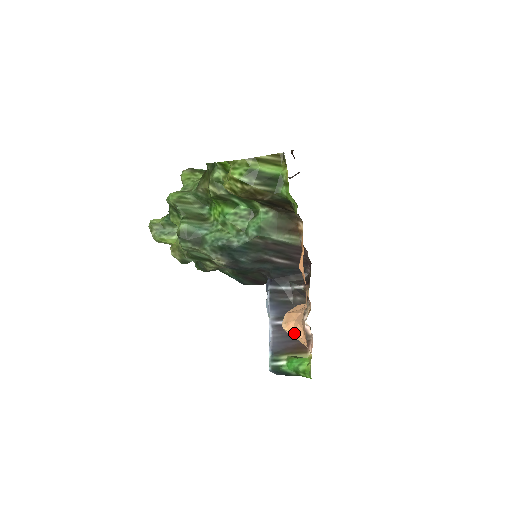
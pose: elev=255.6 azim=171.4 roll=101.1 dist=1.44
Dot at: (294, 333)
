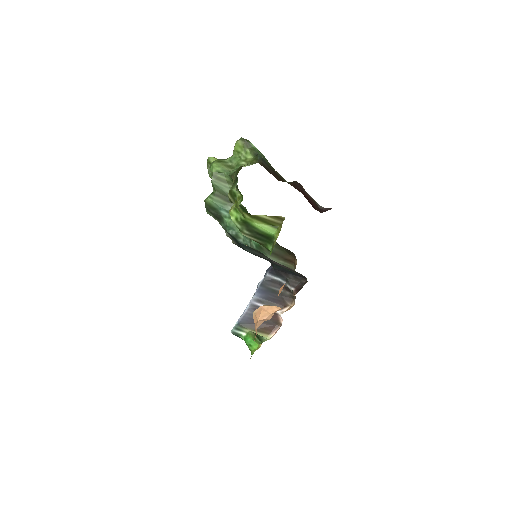
Dot at: (255, 326)
